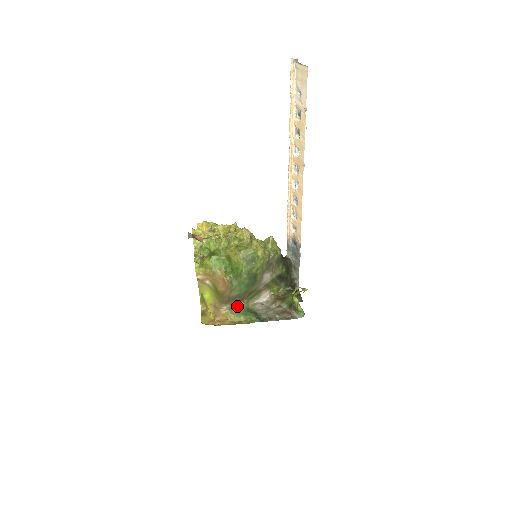
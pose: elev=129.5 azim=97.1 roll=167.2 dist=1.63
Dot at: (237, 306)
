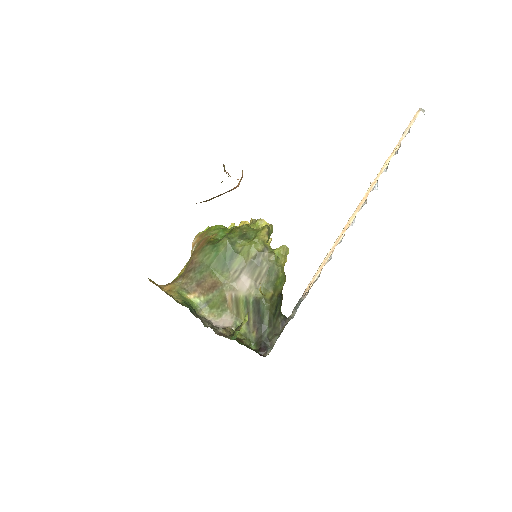
Dot at: (190, 292)
